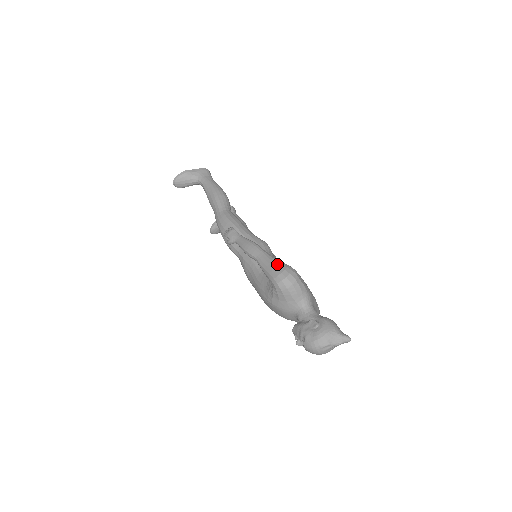
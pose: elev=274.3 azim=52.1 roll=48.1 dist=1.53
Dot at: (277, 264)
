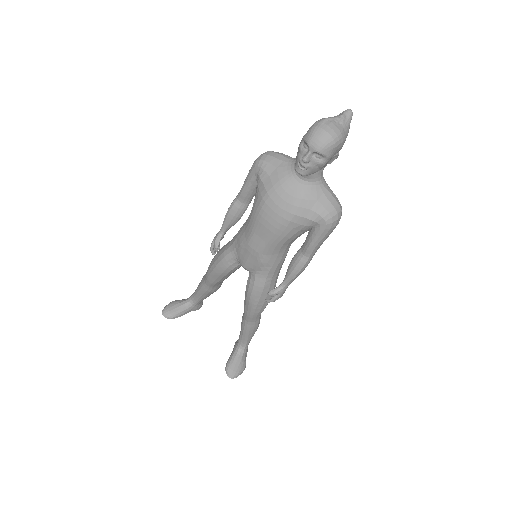
Dot at: occluded
